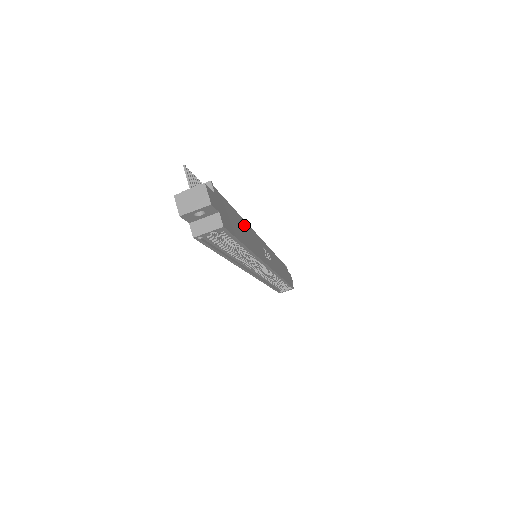
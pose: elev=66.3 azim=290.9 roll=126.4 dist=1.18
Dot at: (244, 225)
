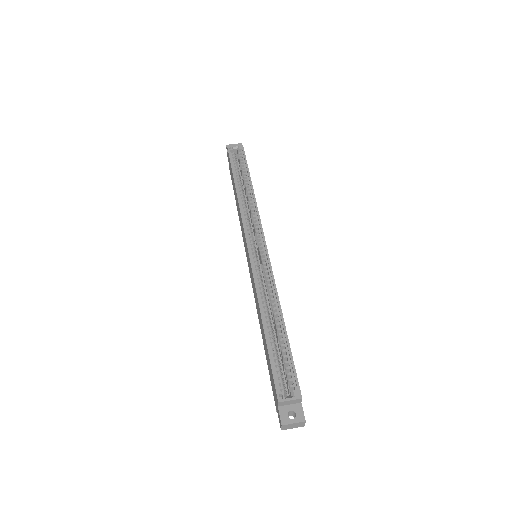
Dot at: occluded
